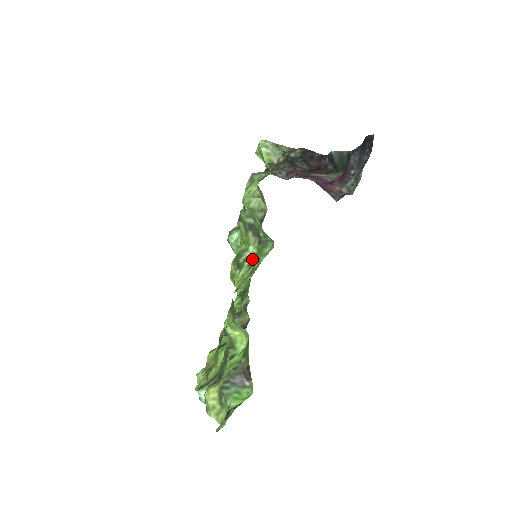
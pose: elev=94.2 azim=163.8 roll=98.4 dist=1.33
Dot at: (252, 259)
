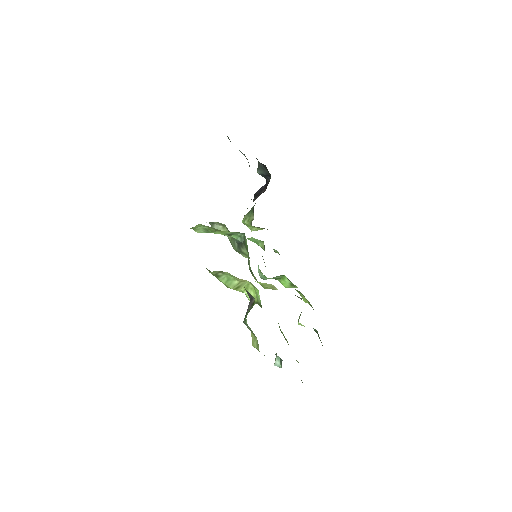
Dot at: occluded
